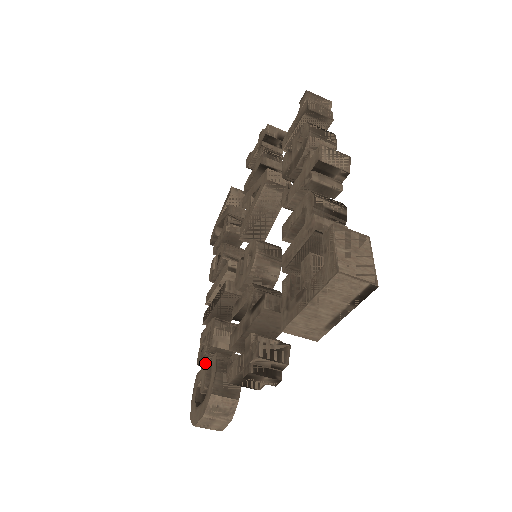
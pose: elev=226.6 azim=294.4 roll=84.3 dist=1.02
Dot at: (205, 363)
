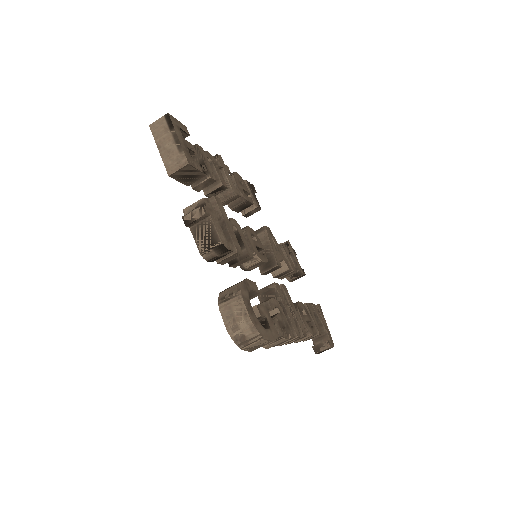
Dot at: occluded
